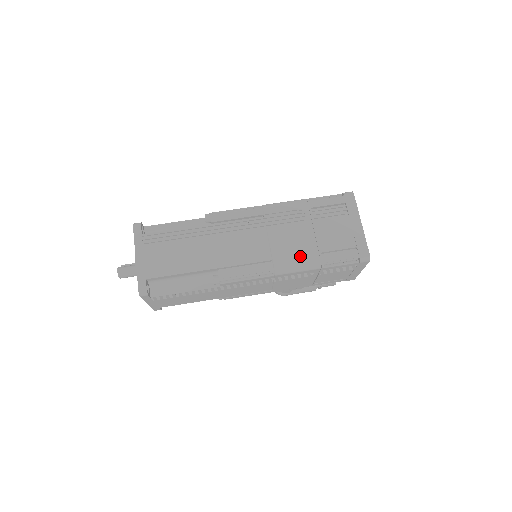
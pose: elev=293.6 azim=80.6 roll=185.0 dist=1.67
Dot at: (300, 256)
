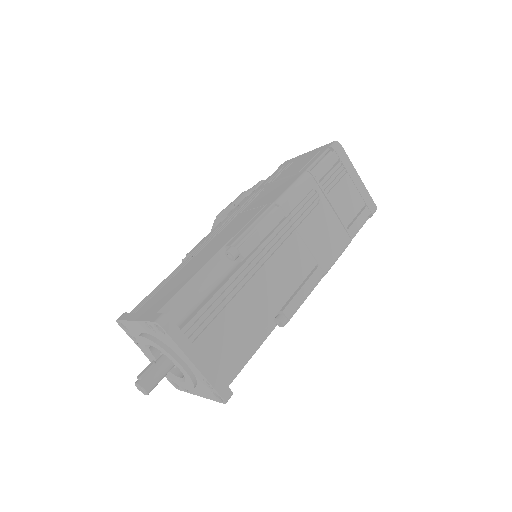
Dot at: (335, 243)
